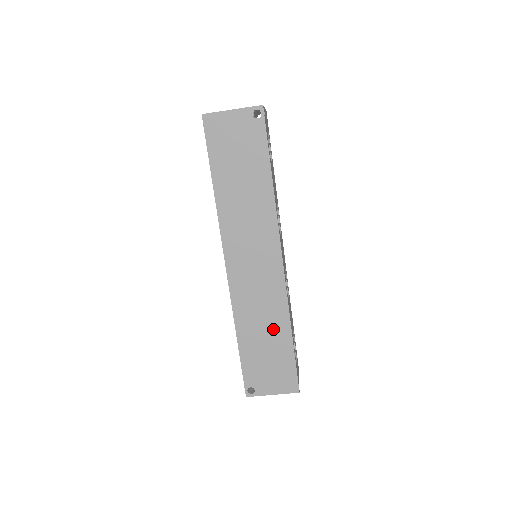
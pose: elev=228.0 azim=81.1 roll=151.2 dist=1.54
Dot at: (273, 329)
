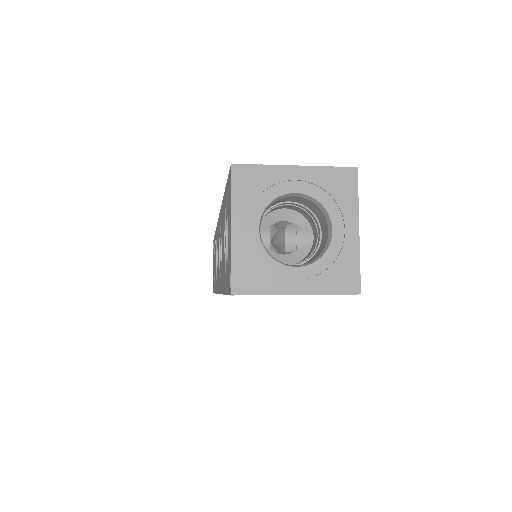
Dot at: occluded
